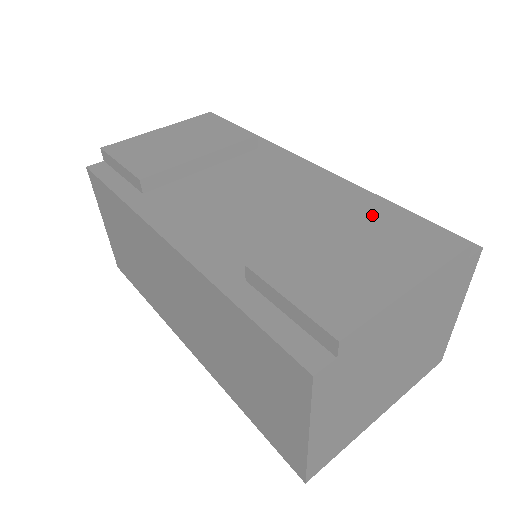
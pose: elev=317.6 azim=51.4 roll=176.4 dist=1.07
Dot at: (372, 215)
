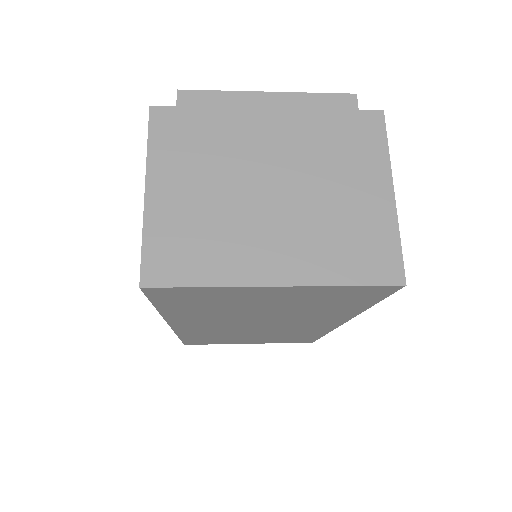
Dot at: occluded
